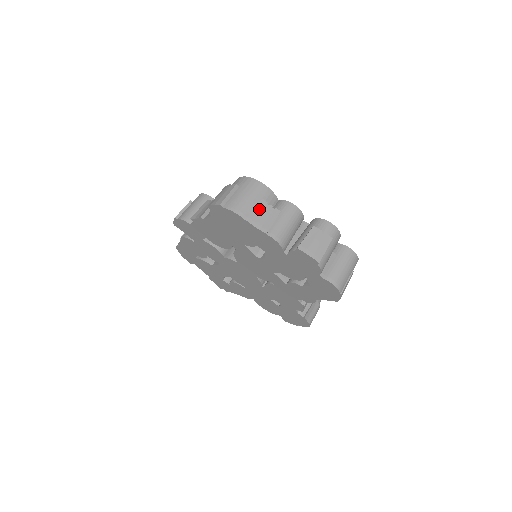
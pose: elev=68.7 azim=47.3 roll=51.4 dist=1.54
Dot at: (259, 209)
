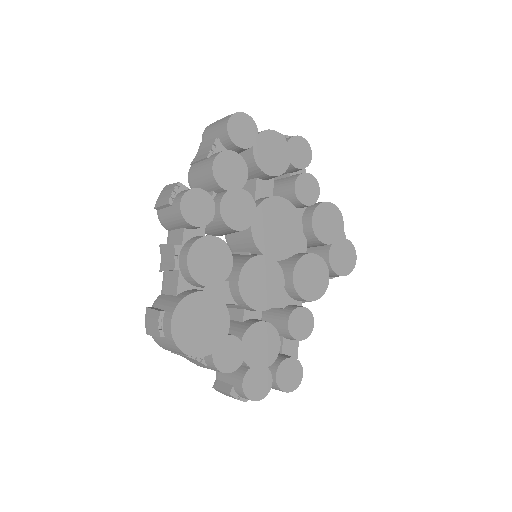
Dot at: (184, 356)
